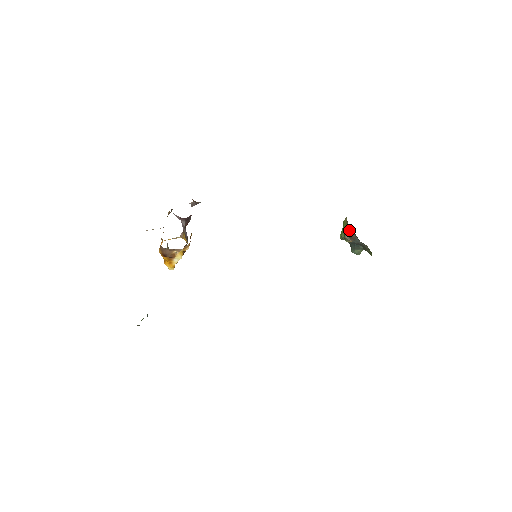
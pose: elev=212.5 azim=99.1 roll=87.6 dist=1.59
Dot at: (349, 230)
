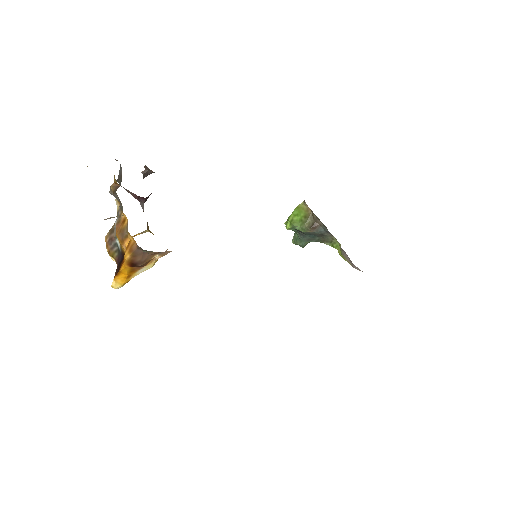
Dot at: (312, 218)
